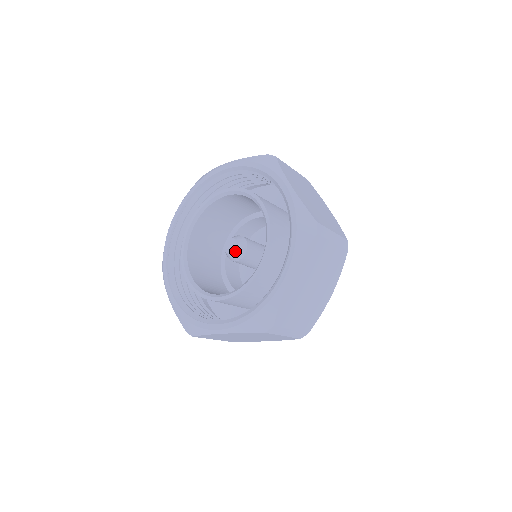
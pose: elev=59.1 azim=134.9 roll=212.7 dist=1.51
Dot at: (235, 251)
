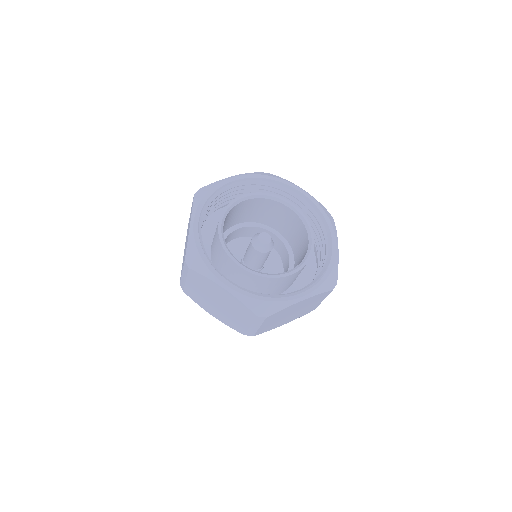
Dot at: (266, 245)
